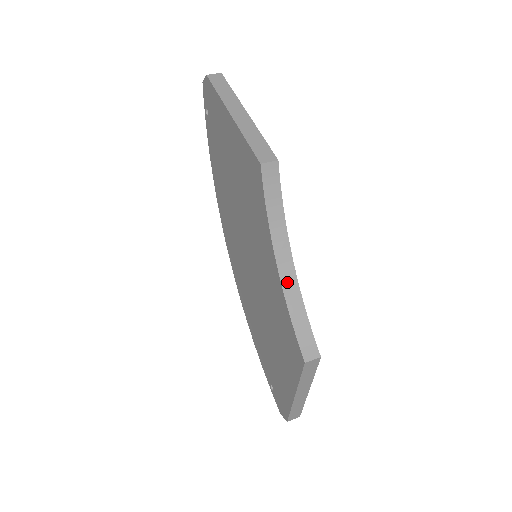
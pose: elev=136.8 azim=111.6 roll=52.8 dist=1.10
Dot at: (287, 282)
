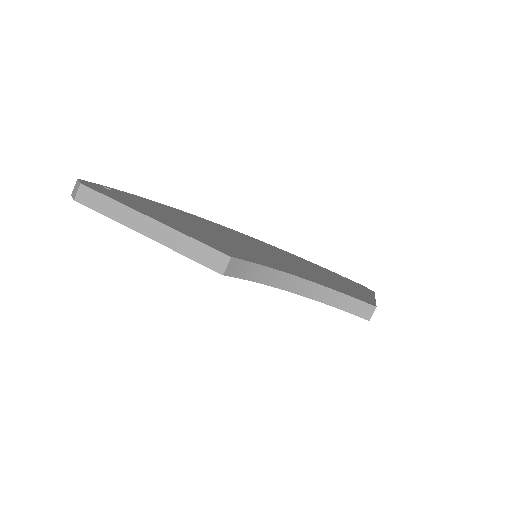
Dot at: (312, 293)
